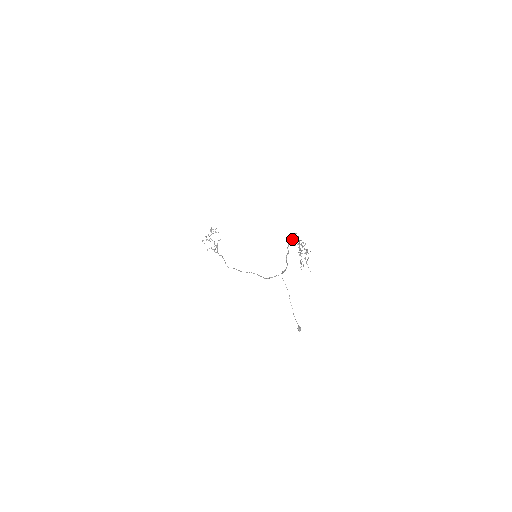
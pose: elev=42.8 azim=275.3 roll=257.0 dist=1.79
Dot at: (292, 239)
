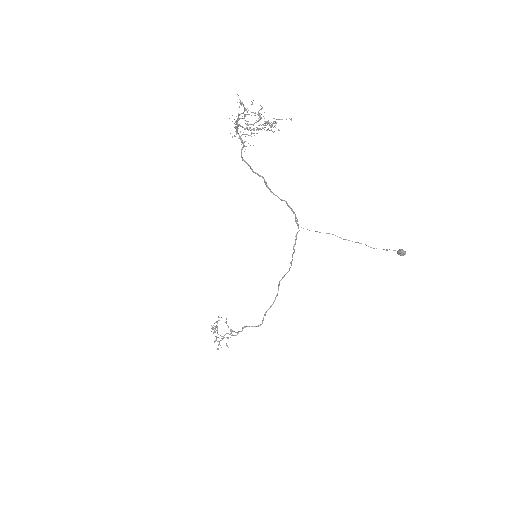
Dot at: occluded
